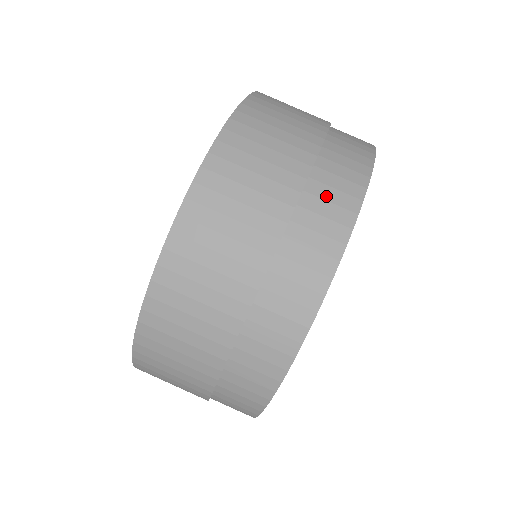
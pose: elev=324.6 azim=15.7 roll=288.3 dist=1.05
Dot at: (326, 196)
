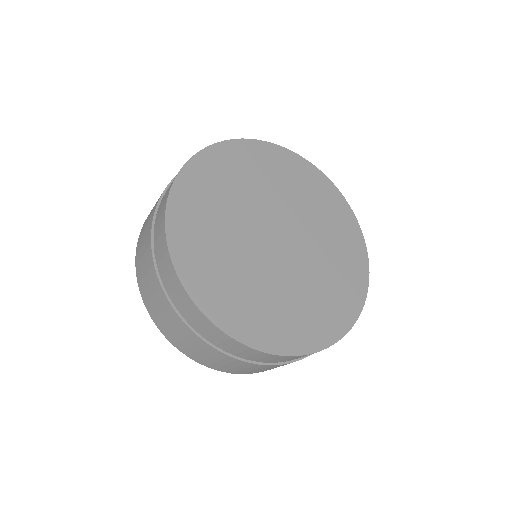
Dot at: occluded
